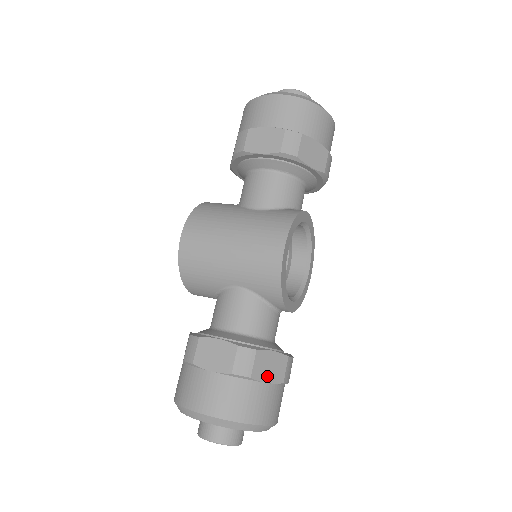
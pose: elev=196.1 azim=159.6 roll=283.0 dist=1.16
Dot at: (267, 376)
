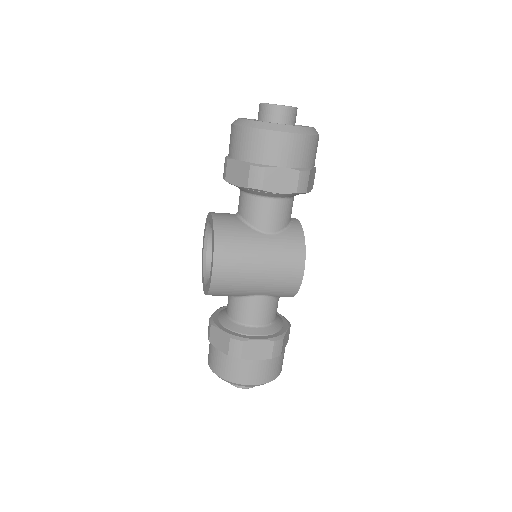
Dot at: (285, 346)
